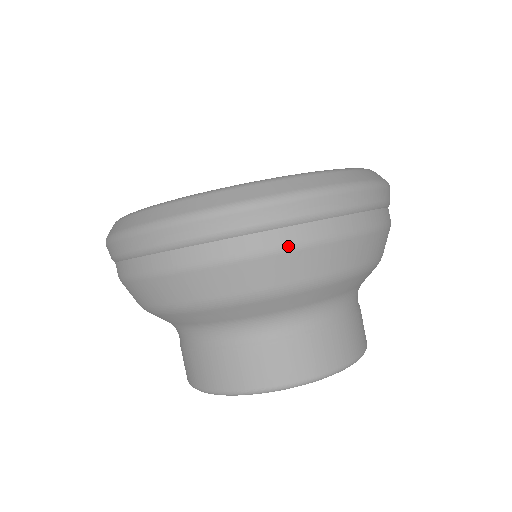
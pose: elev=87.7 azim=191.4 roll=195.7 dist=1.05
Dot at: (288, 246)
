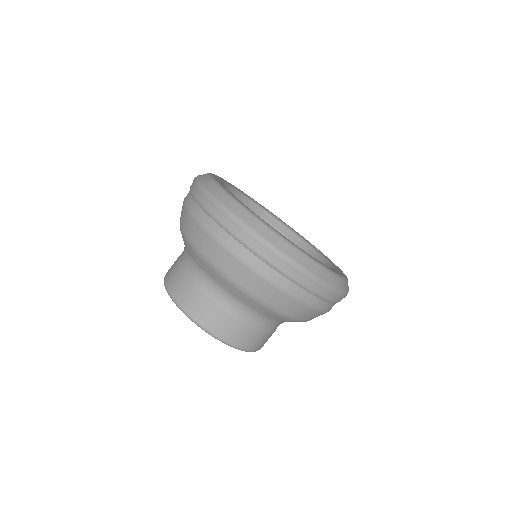
Dot at: (236, 255)
